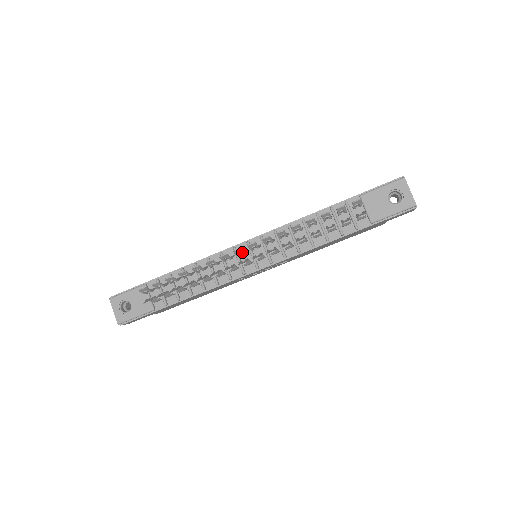
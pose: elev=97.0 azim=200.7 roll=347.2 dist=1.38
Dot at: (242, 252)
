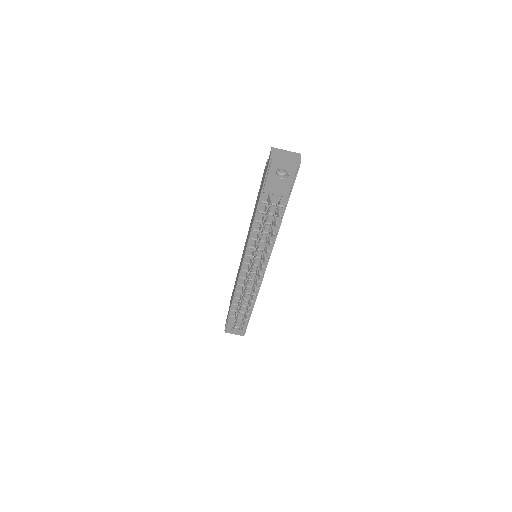
Dot at: (249, 277)
